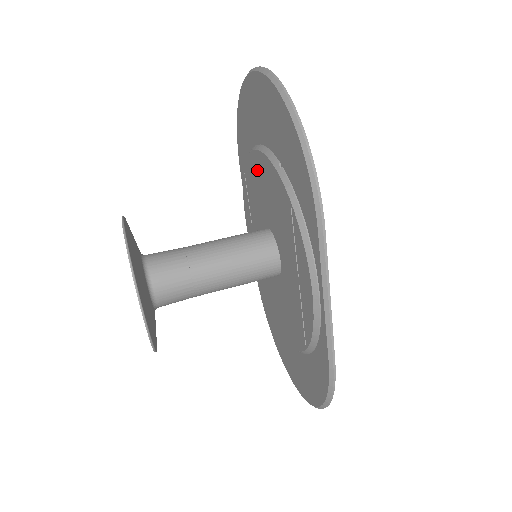
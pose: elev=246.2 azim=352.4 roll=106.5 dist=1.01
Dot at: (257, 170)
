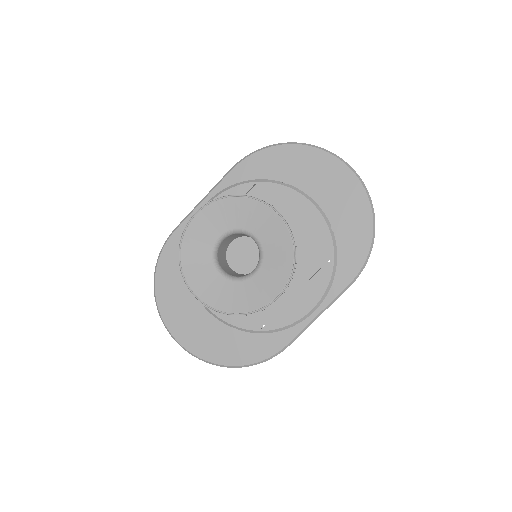
Dot at: (291, 205)
